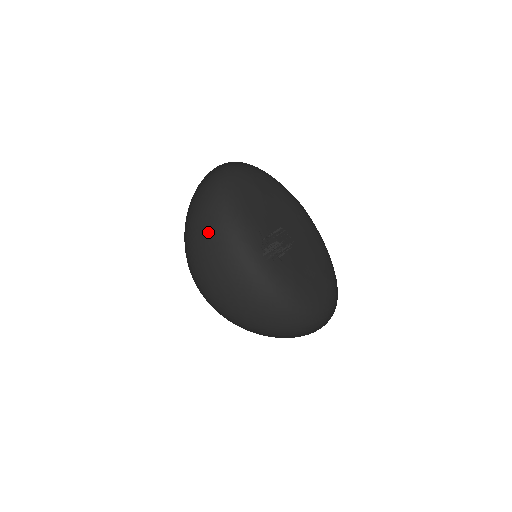
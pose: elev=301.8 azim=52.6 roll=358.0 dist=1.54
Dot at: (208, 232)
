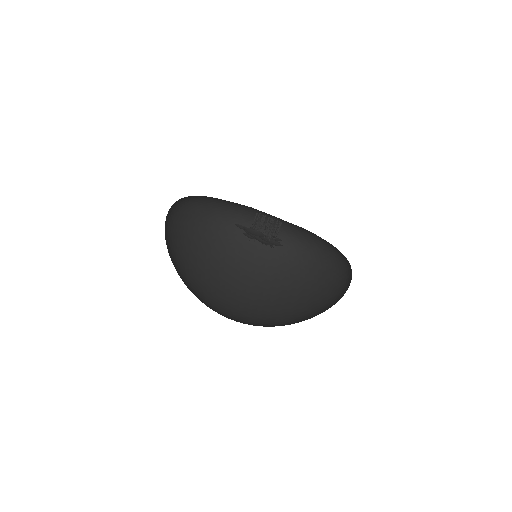
Dot at: occluded
